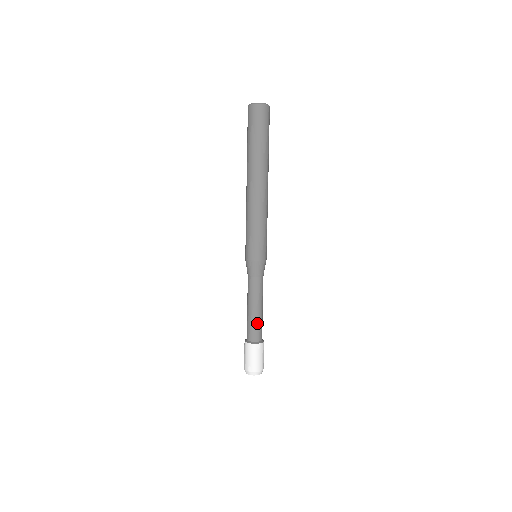
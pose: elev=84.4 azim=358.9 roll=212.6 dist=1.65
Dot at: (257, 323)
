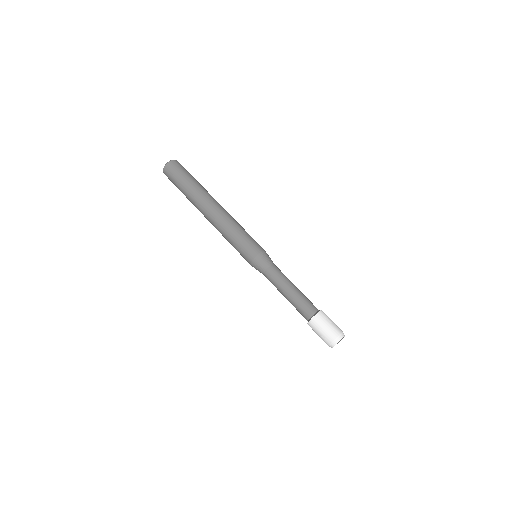
Dot at: (302, 299)
